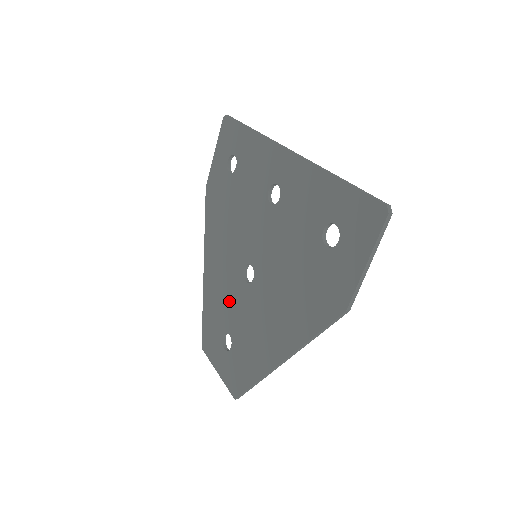
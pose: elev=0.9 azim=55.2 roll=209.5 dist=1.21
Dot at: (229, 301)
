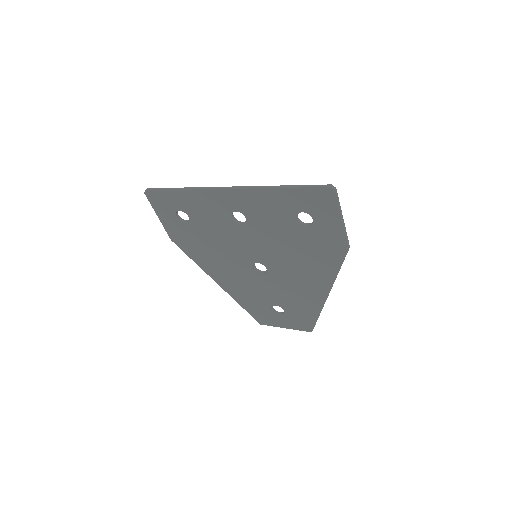
Dot at: (258, 290)
